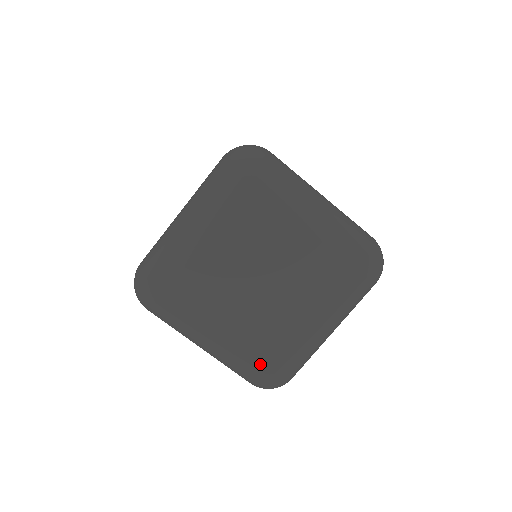
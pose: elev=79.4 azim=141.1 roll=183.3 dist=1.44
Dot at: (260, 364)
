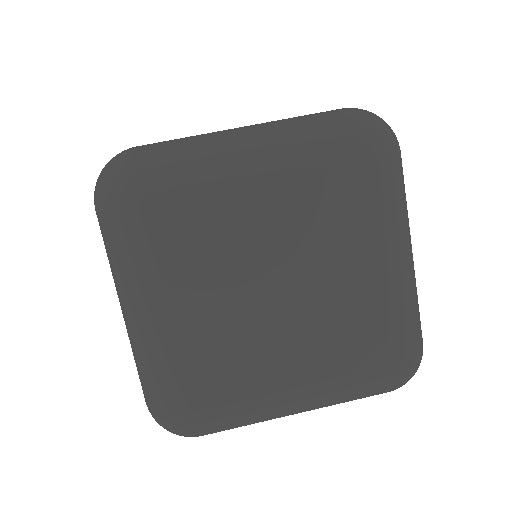
Dot at: (187, 392)
